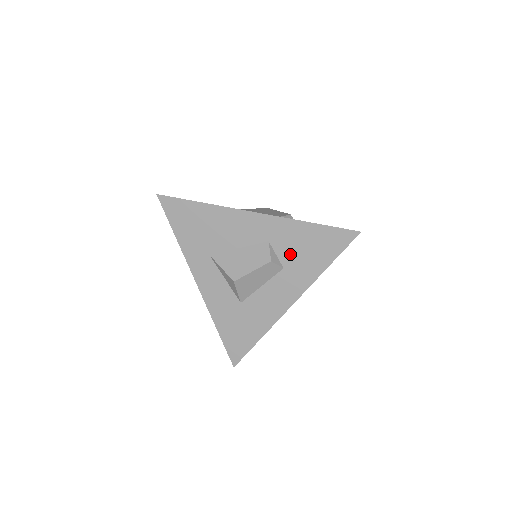
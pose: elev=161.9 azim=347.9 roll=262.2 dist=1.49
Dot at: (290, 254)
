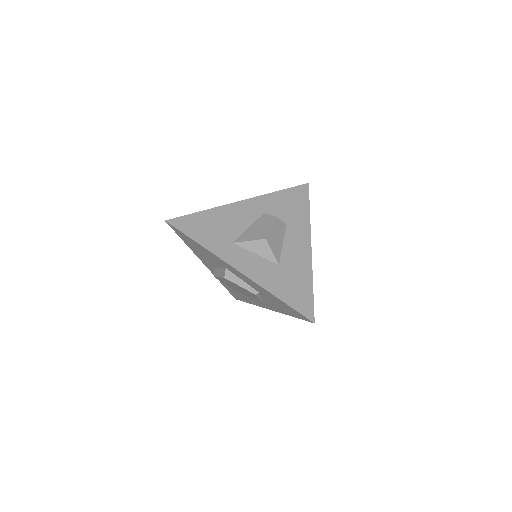
Dot at: (283, 214)
